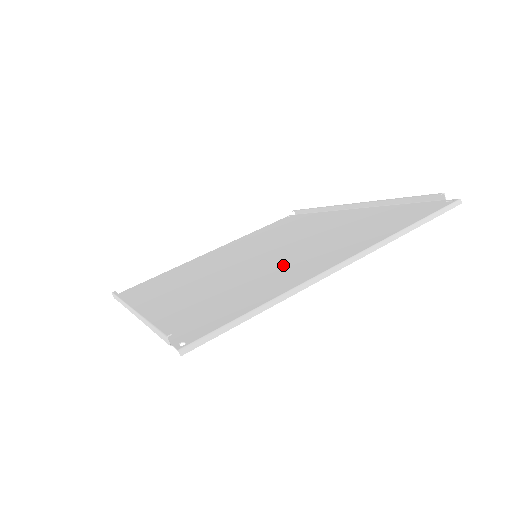
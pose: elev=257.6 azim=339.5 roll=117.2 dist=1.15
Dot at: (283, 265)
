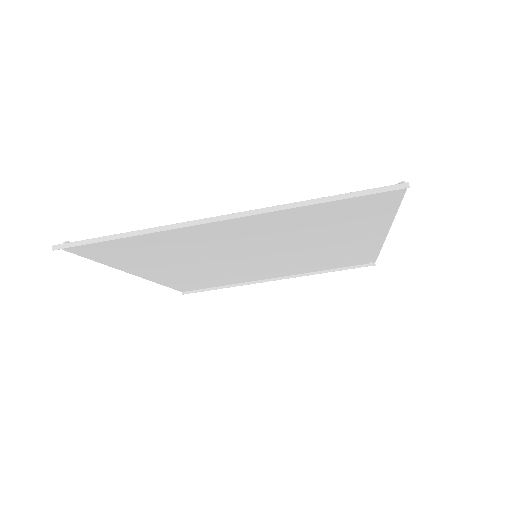
Dot at: (224, 239)
